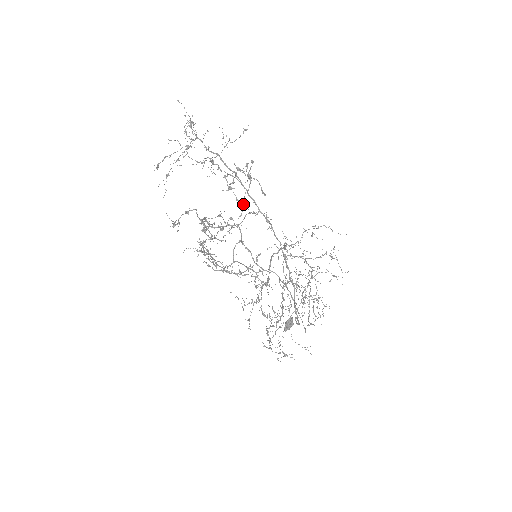
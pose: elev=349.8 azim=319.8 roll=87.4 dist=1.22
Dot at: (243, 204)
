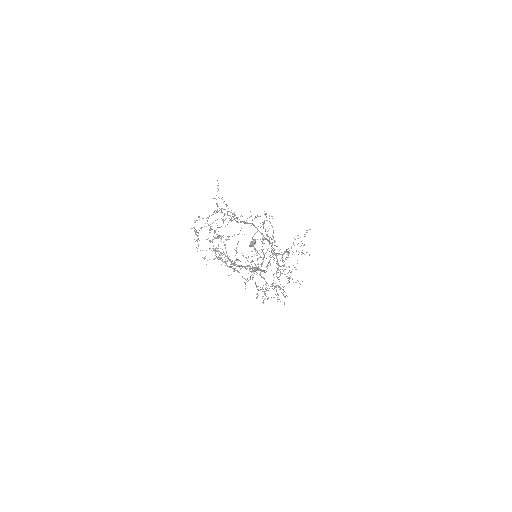
Dot at: occluded
